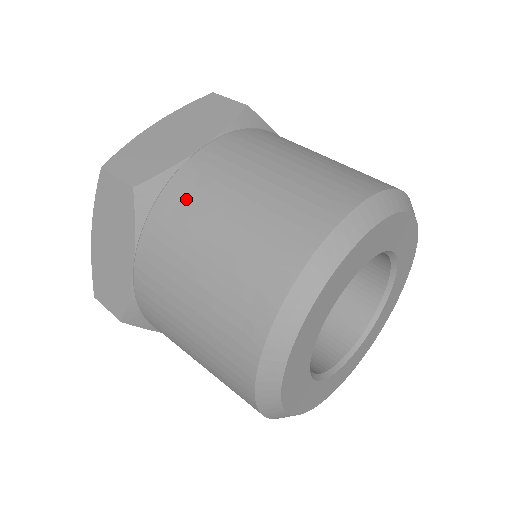
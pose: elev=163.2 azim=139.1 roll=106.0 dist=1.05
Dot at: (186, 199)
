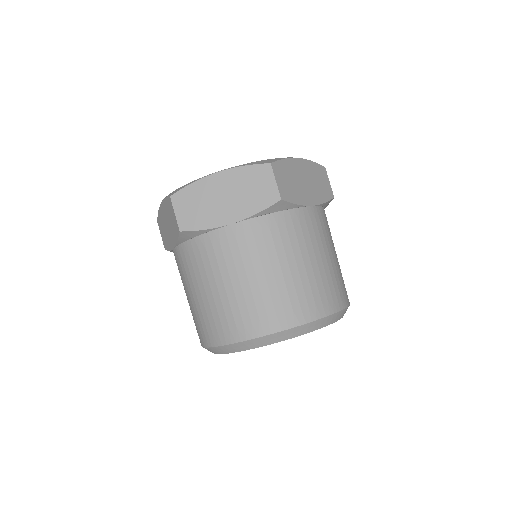
Dot at: (205, 255)
